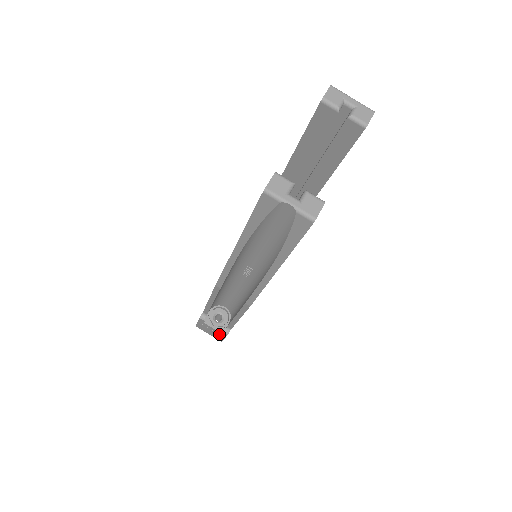
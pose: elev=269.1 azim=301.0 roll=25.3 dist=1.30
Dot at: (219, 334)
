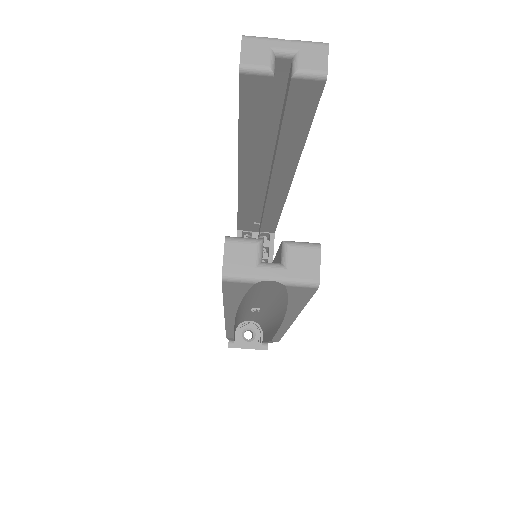
Dot at: occluded
